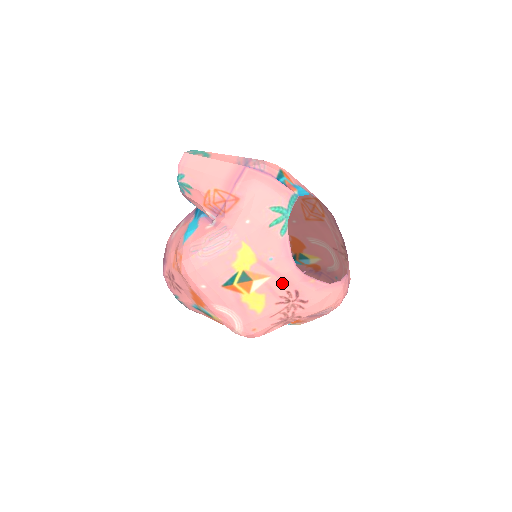
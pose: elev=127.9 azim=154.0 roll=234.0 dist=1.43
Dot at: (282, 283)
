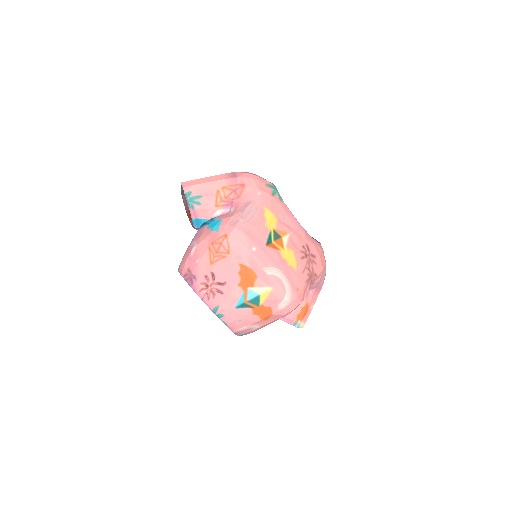
Dot at: (297, 238)
